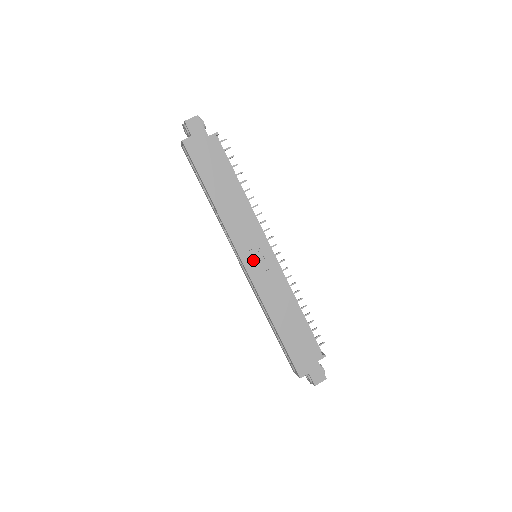
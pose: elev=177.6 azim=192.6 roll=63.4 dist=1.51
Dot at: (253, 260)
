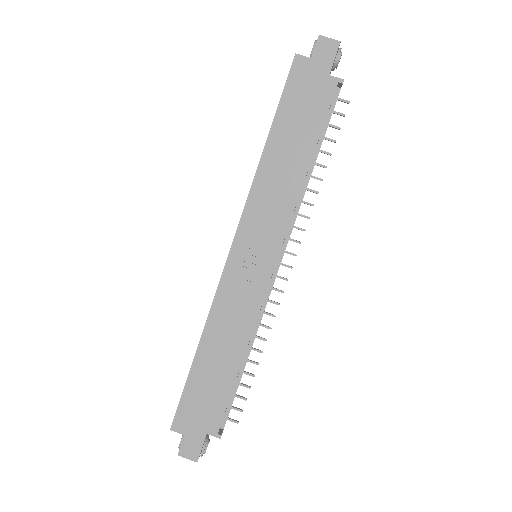
Dot at: (245, 255)
